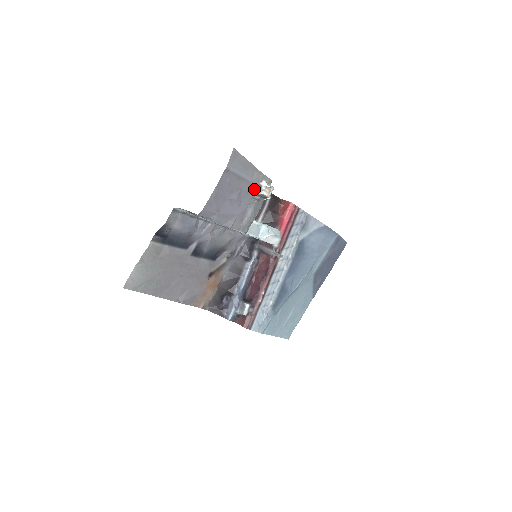
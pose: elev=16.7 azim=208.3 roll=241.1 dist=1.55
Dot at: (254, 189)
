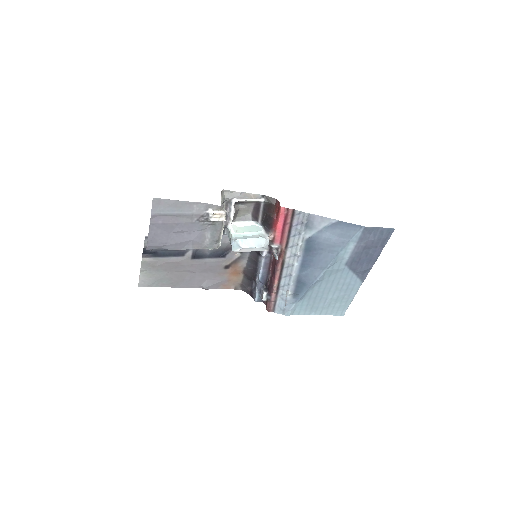
Dot at: (201, 218)
